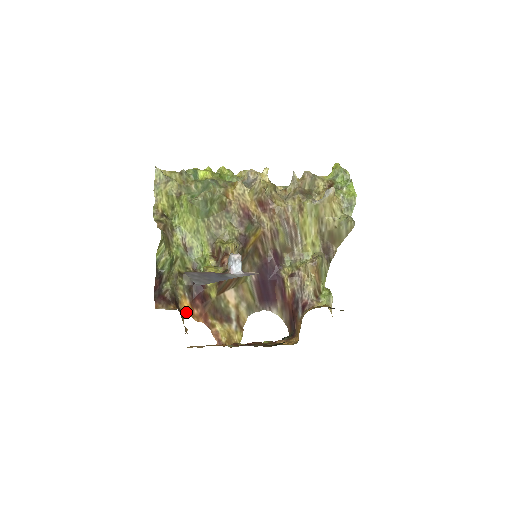
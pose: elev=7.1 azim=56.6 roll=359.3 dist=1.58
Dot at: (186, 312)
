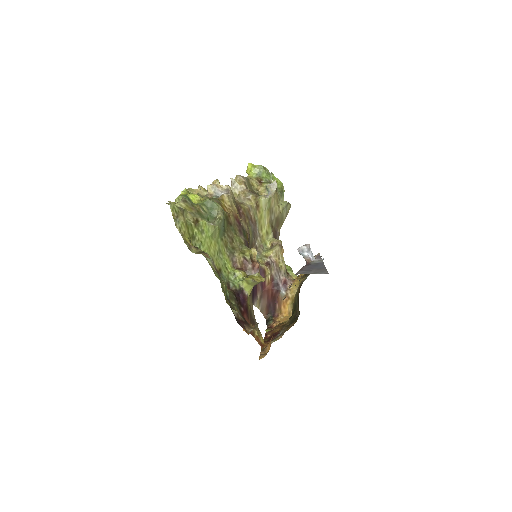
Dot at: (243, 330)
